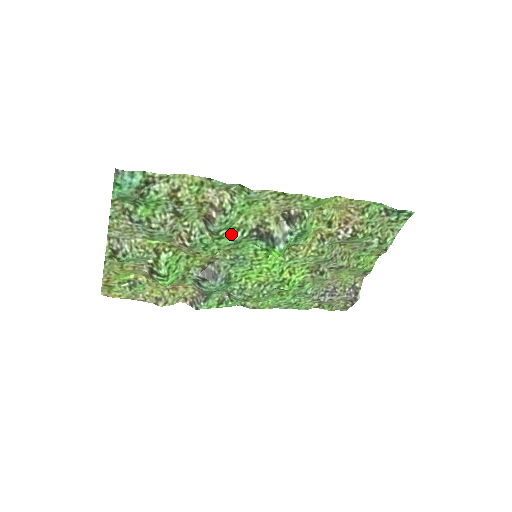
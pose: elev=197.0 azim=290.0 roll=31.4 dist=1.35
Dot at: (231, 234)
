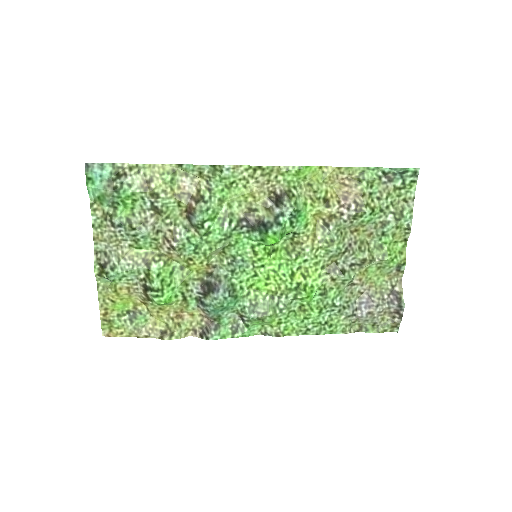
Dot at: (218, 226)
